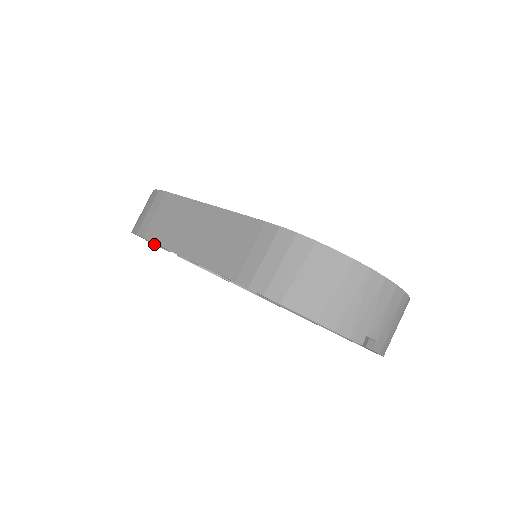
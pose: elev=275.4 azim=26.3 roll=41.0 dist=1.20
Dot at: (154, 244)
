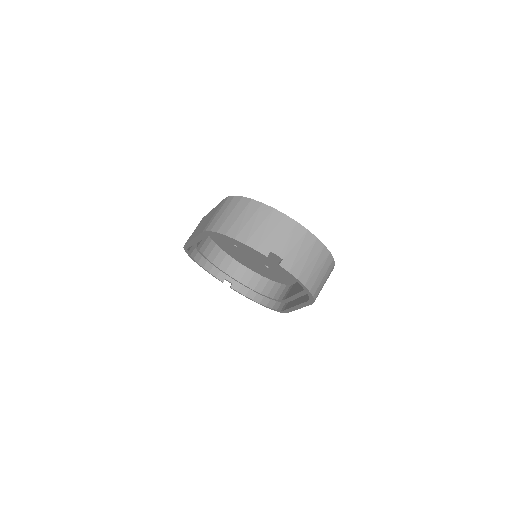
Dot at: (210, 273)
